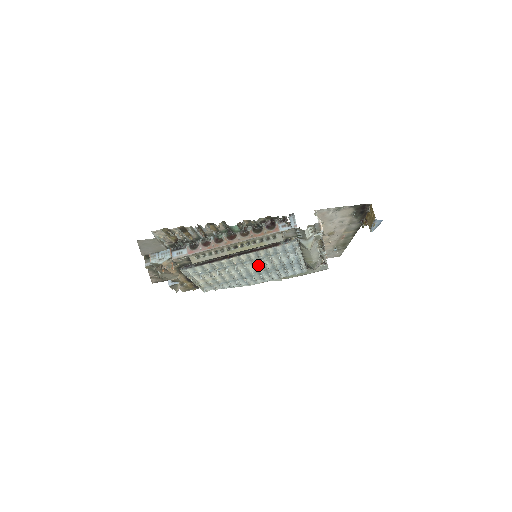
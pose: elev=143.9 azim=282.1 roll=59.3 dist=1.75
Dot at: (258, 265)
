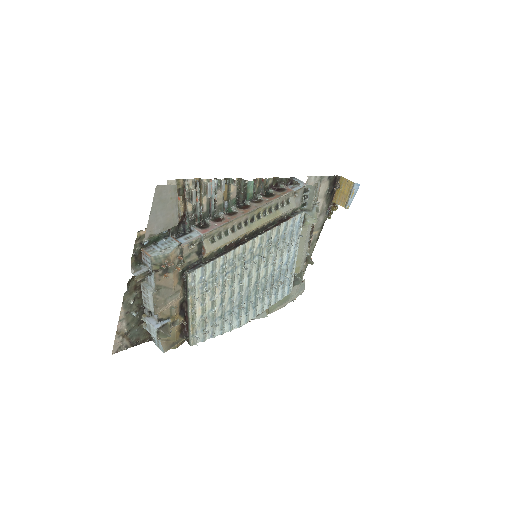
Dot at: (260, 269)
